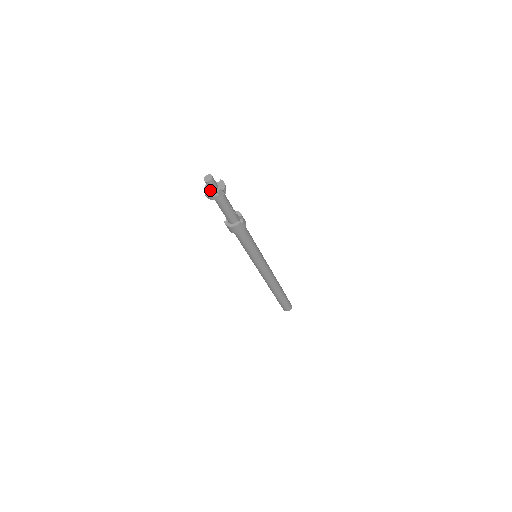
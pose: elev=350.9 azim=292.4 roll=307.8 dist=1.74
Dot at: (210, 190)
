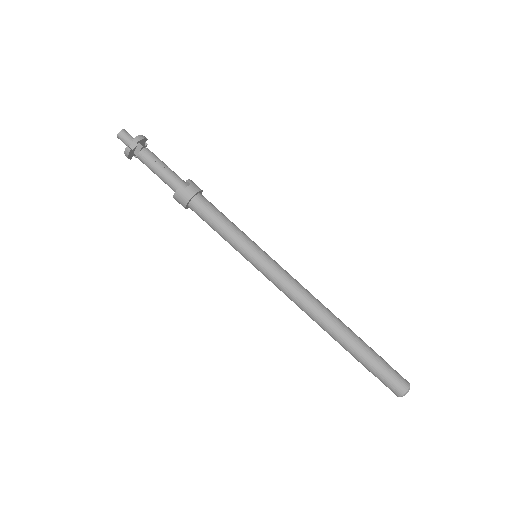
Dot at: occluded
